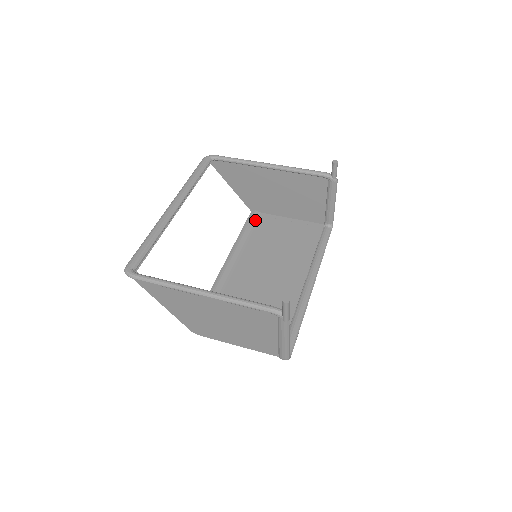
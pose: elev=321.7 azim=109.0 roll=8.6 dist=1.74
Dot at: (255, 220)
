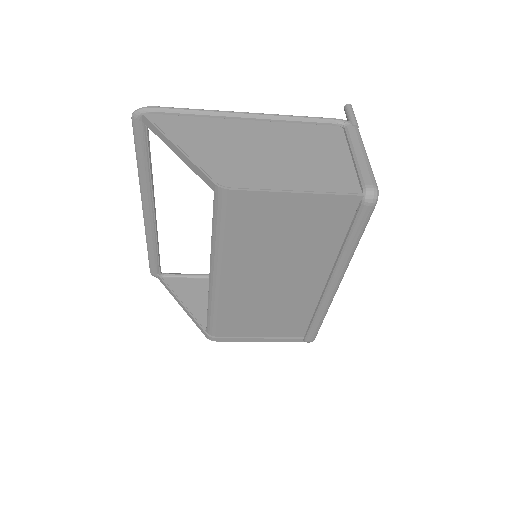
Dot at: (215, 330)
